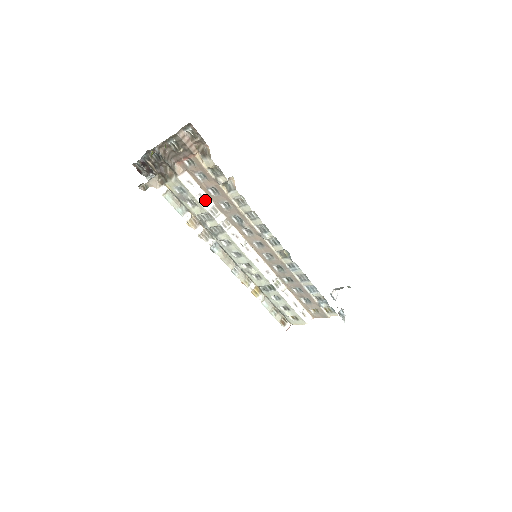
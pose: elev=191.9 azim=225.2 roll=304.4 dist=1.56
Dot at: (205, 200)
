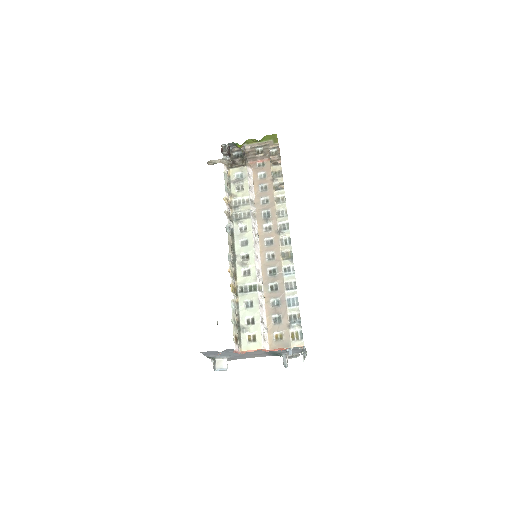
Dot at: (251, 191)
